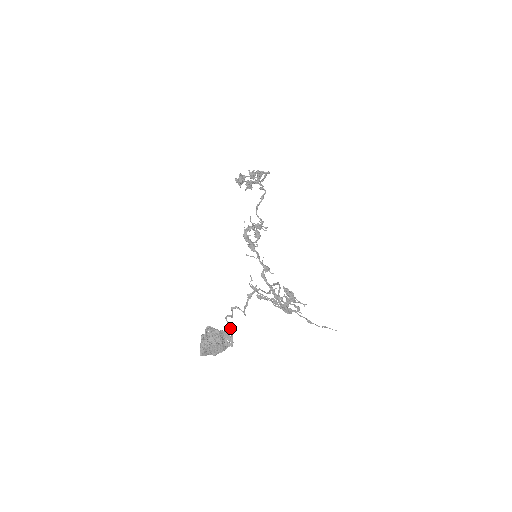
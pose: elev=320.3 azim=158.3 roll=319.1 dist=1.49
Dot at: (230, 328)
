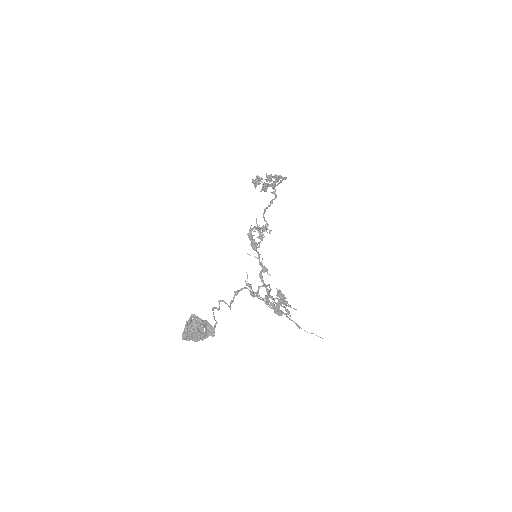
Dot at: (214, 319)
